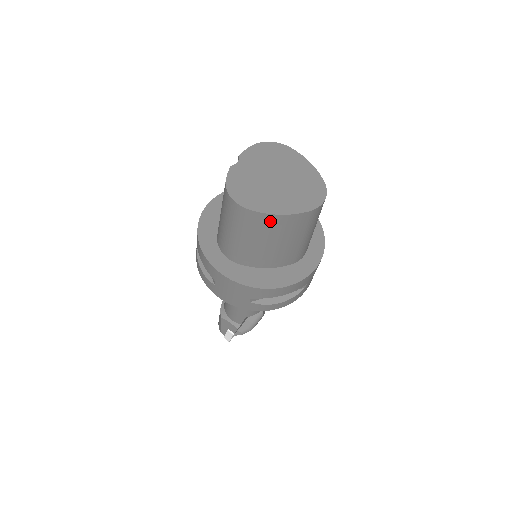
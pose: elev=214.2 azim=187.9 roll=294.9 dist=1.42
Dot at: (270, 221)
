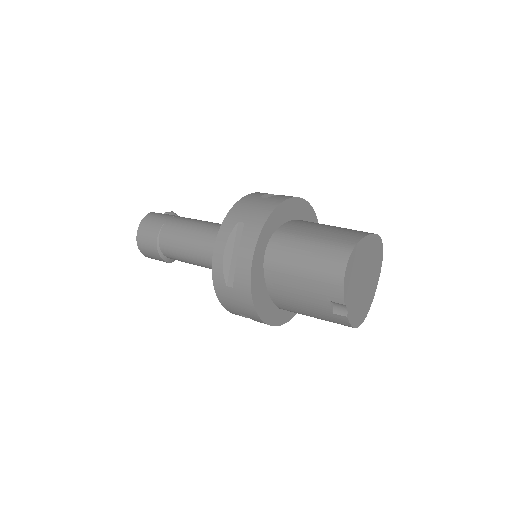
Dot at: occluded
